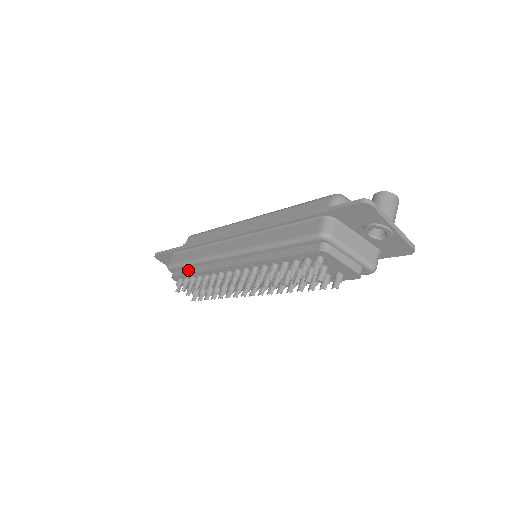
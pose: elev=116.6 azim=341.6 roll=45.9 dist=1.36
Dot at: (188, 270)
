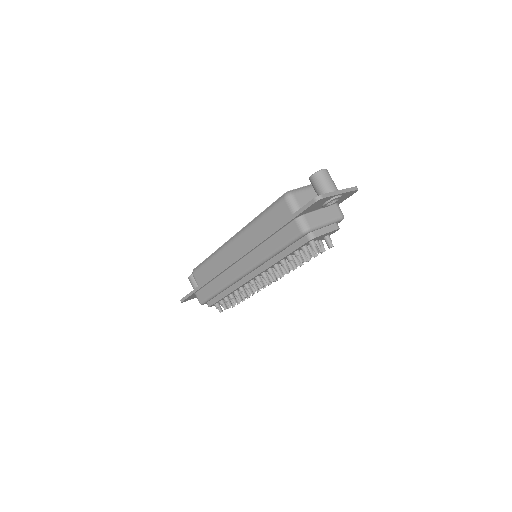
Dot at: (218, 297)
